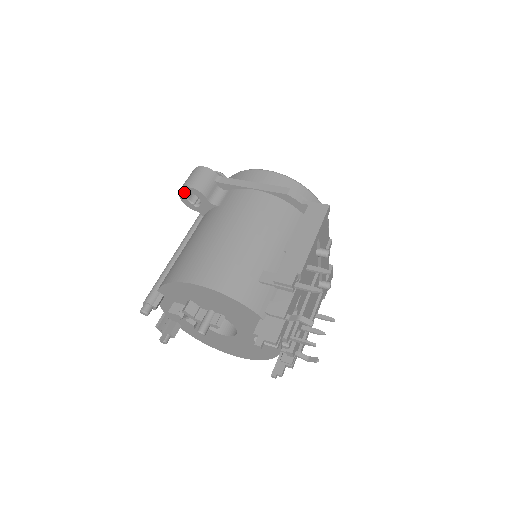
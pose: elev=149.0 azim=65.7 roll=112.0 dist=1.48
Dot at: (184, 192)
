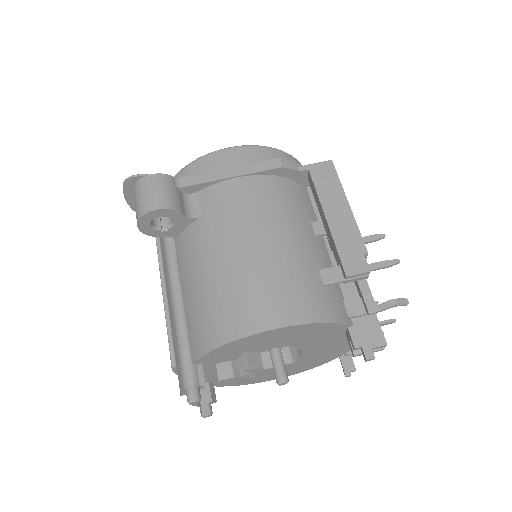
Dot at: (146, 219)
